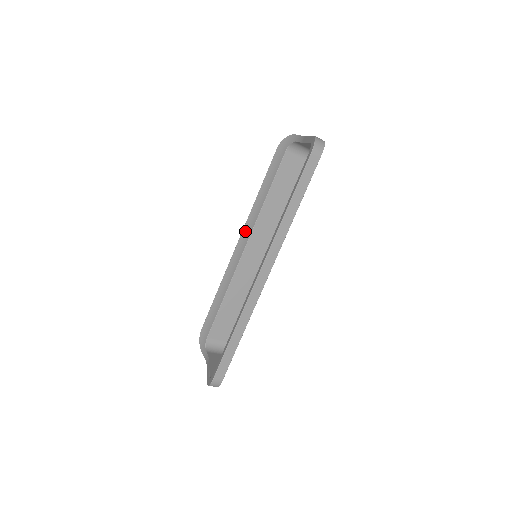
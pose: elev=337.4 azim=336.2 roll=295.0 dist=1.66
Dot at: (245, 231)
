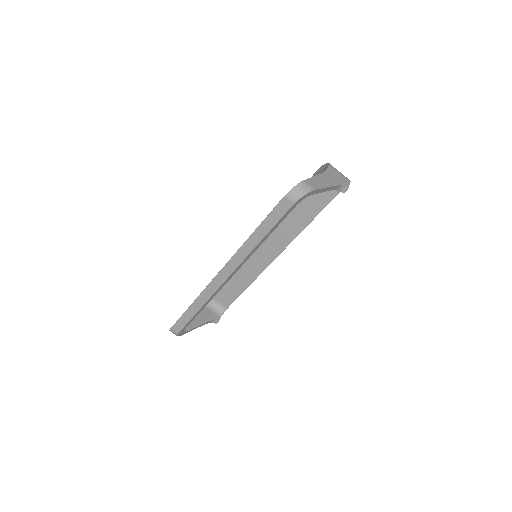
Dot at: occluded
